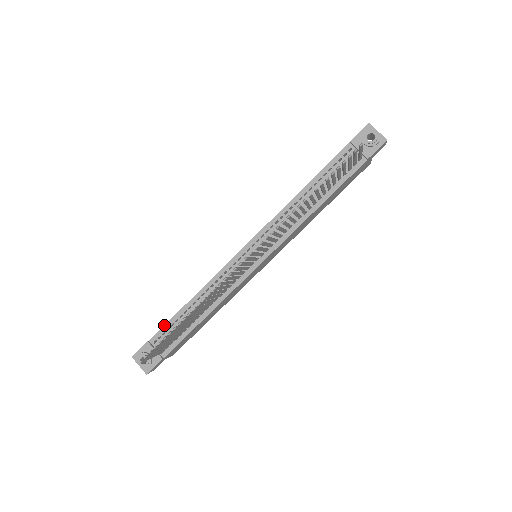
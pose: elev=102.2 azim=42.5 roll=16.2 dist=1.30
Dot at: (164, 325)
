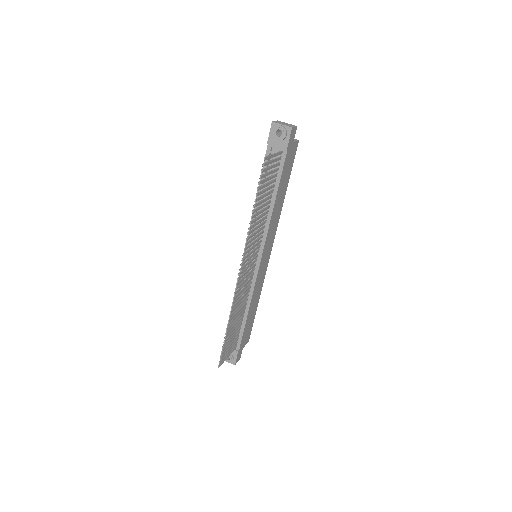
Dot at: occluded
